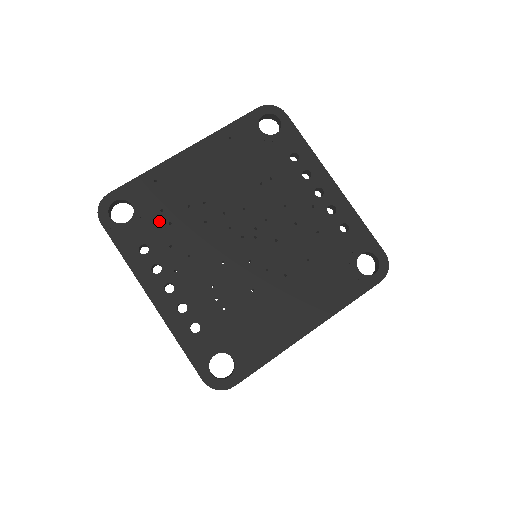
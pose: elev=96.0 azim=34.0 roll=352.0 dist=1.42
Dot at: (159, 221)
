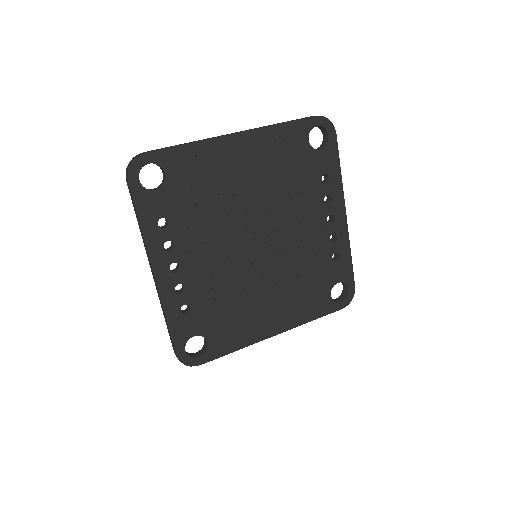
Dot at: (186, 199)
